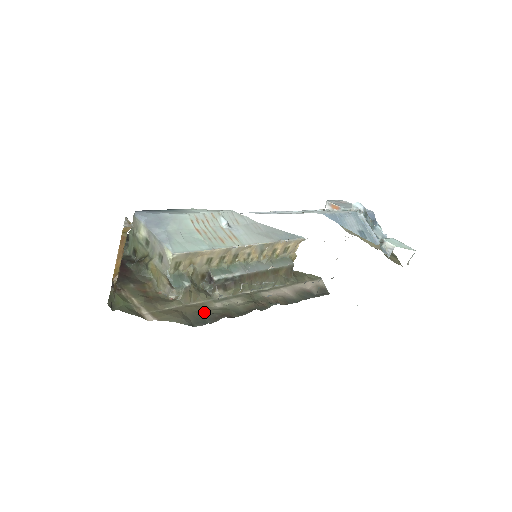
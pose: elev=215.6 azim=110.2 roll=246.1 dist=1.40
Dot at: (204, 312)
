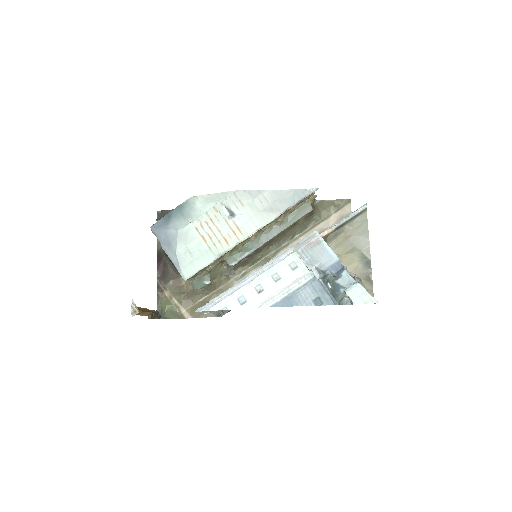
Dot at: occluded
